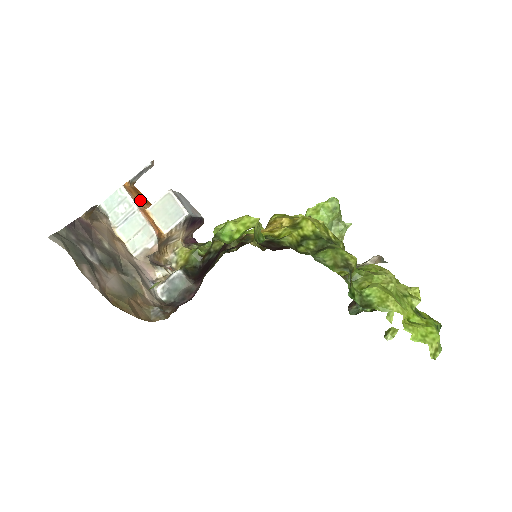
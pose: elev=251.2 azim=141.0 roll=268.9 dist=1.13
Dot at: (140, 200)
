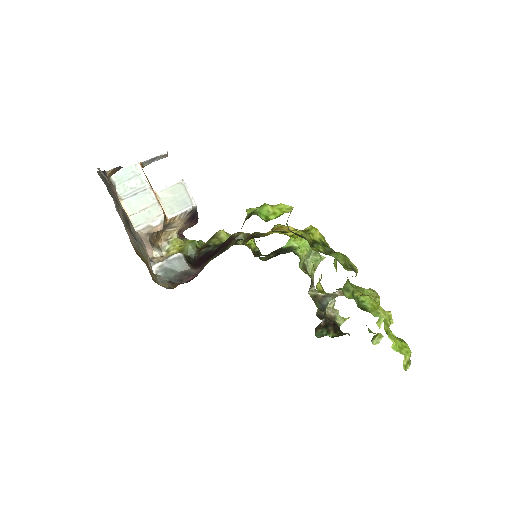
Dot at: occluded
